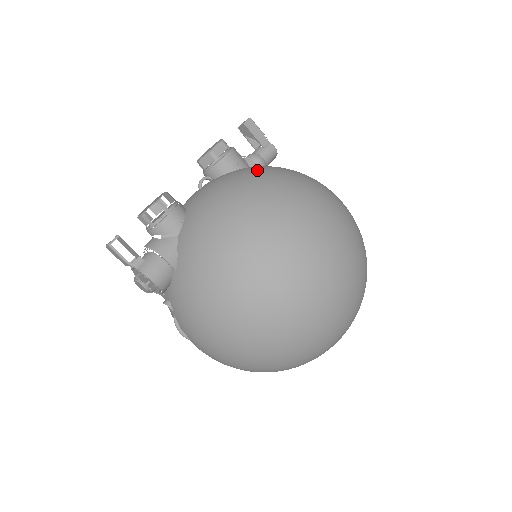
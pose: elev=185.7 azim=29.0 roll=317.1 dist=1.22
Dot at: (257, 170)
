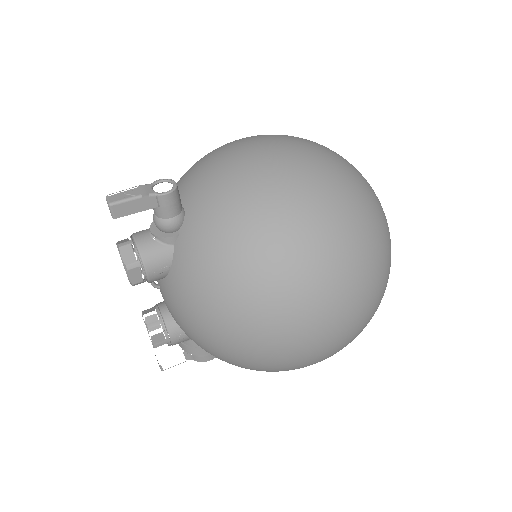
Dot at: (192, 286)
